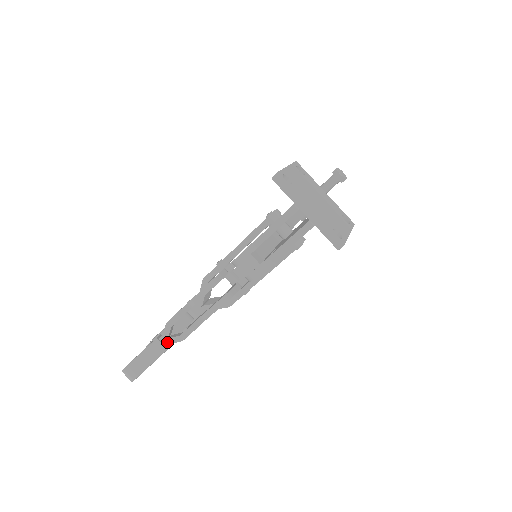
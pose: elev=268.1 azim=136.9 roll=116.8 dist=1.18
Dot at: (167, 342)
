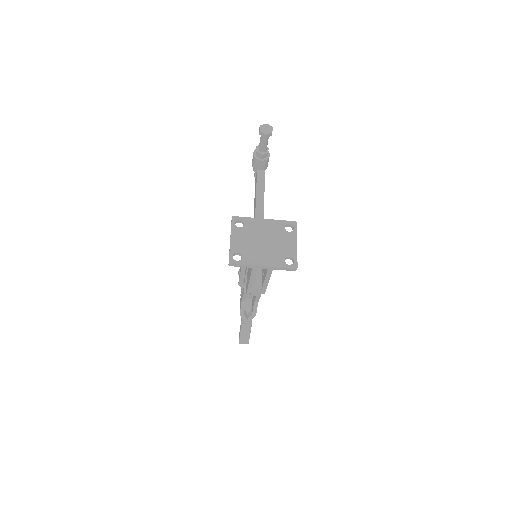
Dot at: (248, 321)
